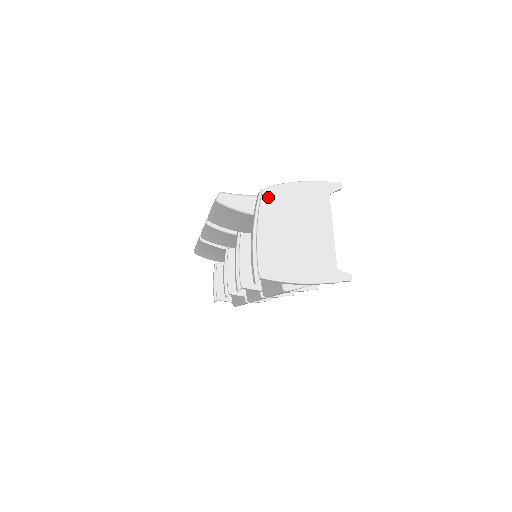
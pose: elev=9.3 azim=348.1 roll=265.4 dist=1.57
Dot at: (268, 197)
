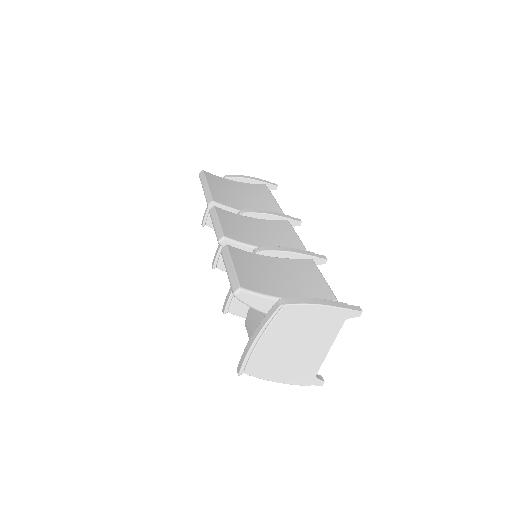
Dot at: (285, 313)
